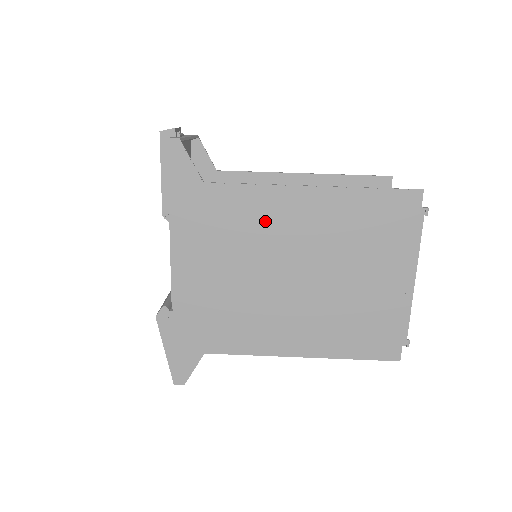
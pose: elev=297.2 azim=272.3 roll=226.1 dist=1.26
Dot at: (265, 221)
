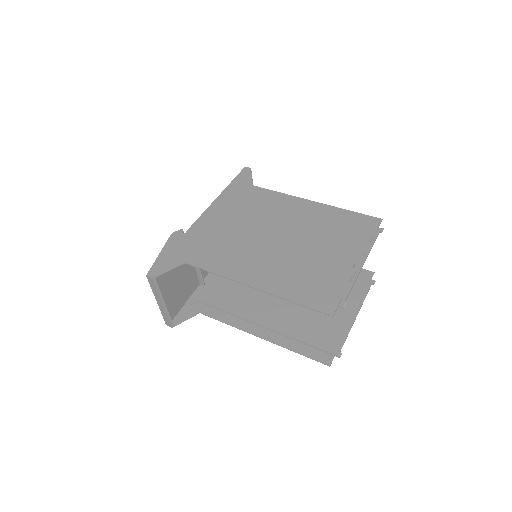
Dot at: (275, 208)
